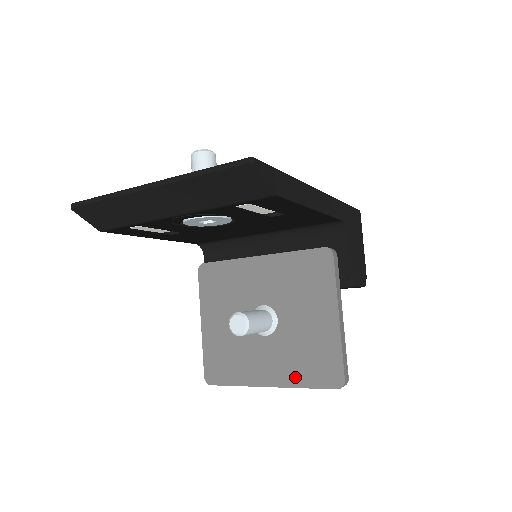
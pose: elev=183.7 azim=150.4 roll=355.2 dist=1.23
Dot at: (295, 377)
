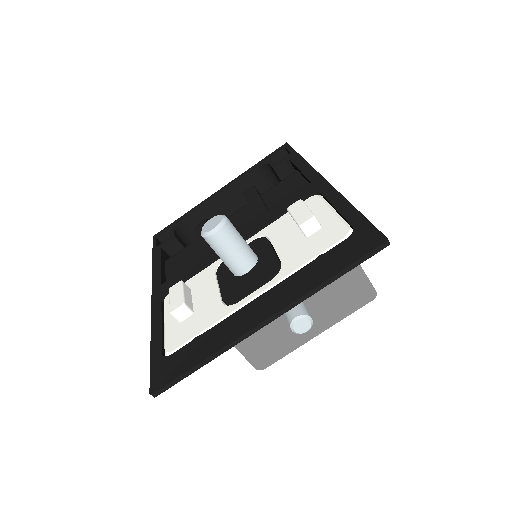
Dot at: (336, 315)
